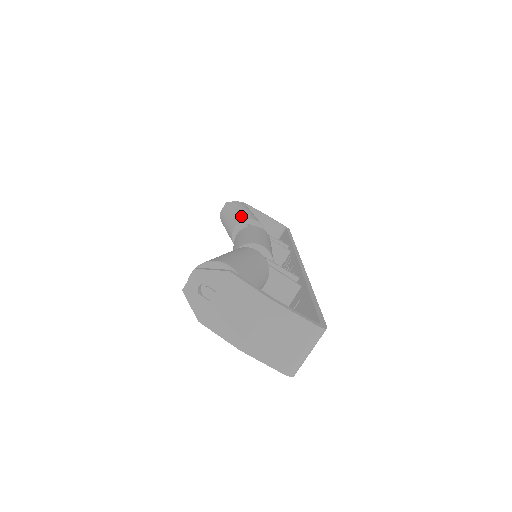
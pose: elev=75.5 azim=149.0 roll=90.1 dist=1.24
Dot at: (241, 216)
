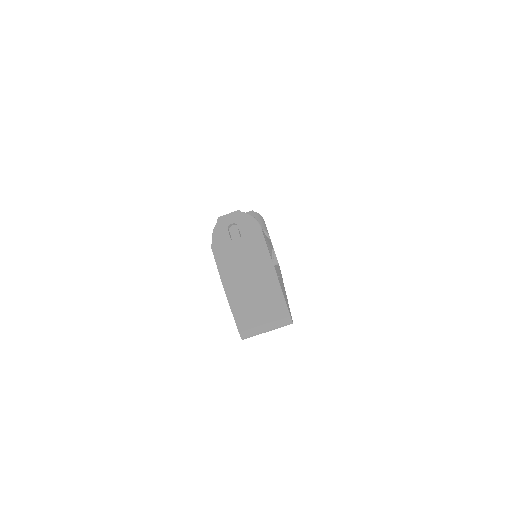
Dot at: (261, 225)
